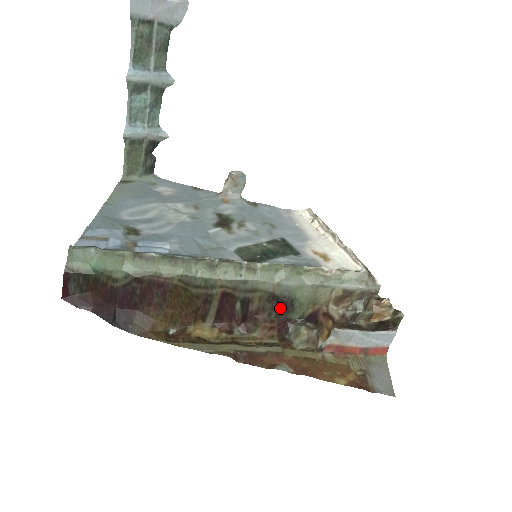
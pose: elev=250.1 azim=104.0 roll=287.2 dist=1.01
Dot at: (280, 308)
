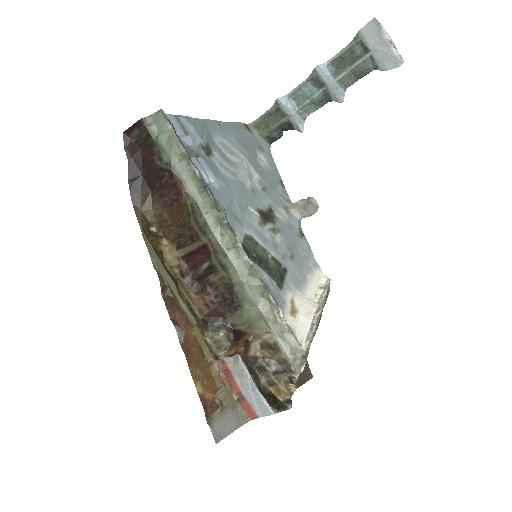
Dot at: (227, 300)
